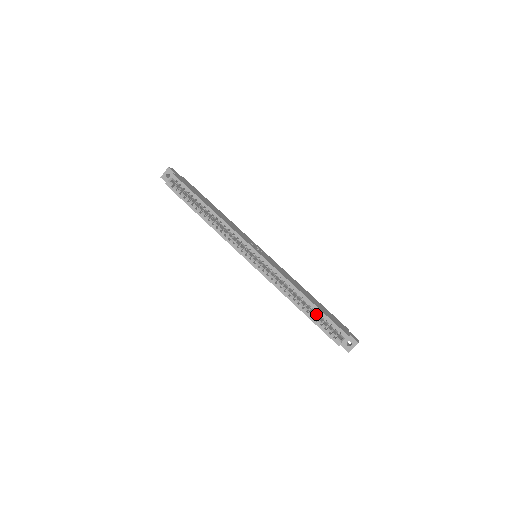
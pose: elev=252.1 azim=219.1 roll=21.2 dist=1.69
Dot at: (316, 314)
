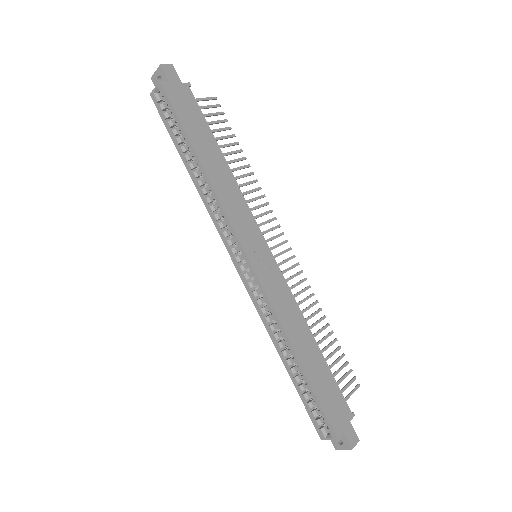
Dot at: occluded
